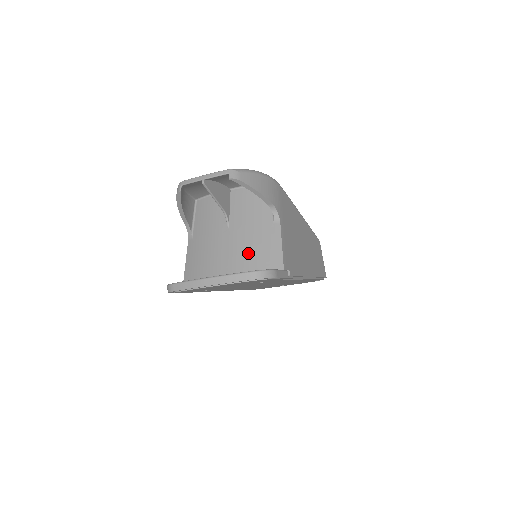
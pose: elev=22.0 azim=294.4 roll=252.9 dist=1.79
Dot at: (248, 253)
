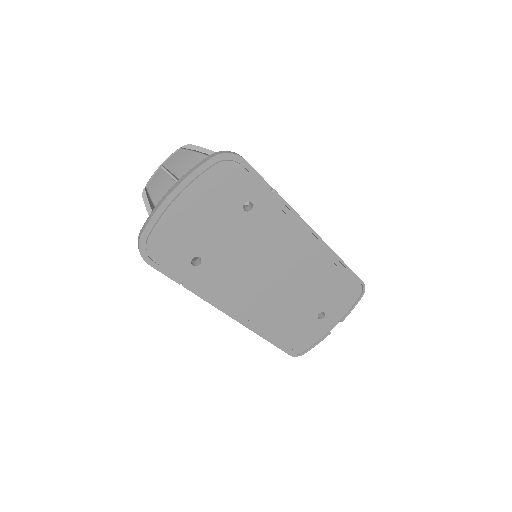
Dot at: occluded
